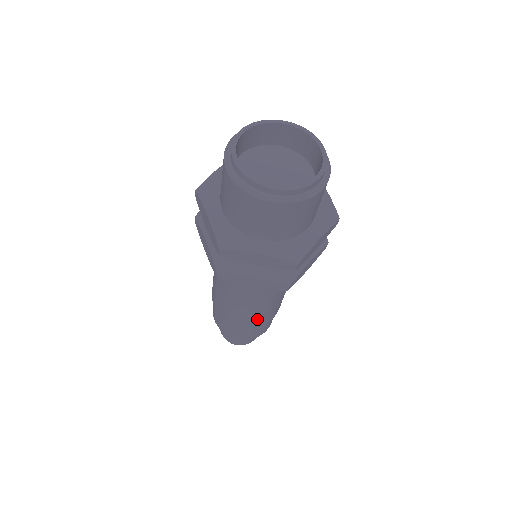
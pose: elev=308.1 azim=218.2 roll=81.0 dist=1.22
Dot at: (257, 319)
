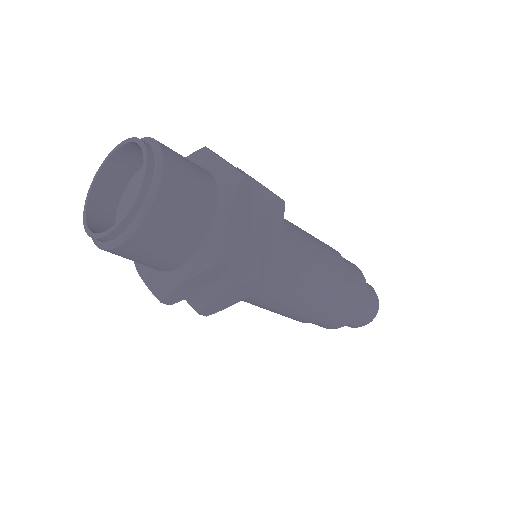
Dot at: (321, 305)
